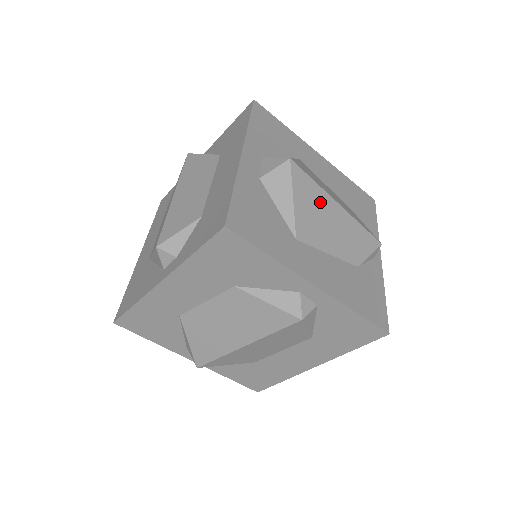
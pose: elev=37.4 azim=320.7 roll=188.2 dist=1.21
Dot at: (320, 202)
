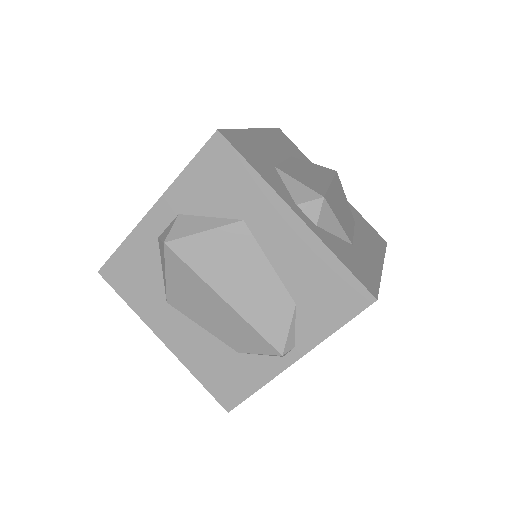
Dot at: (197, 288)
